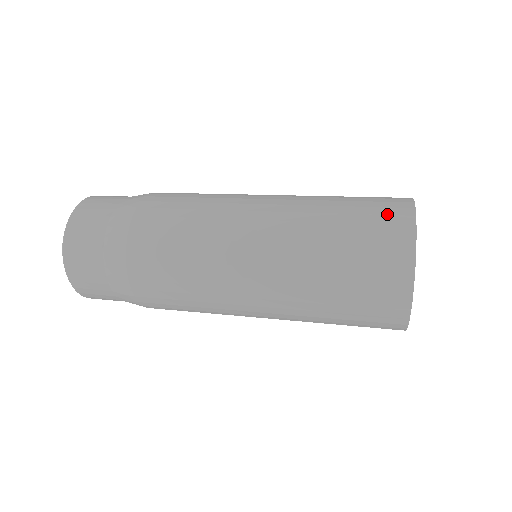
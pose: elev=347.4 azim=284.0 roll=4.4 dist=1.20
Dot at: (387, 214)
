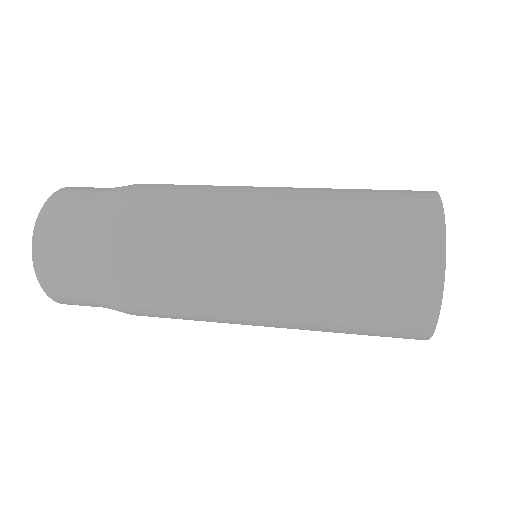
Dot at: (411, 253)
